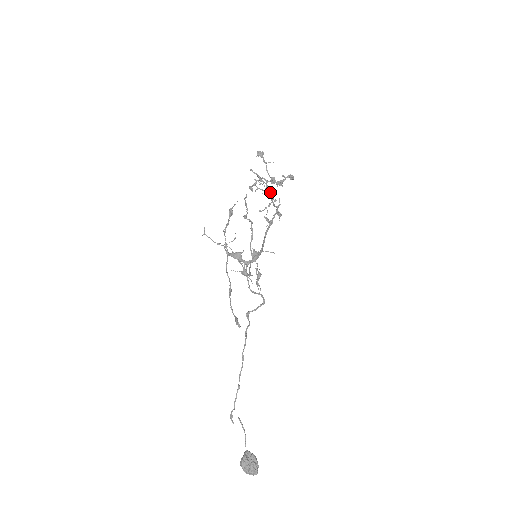
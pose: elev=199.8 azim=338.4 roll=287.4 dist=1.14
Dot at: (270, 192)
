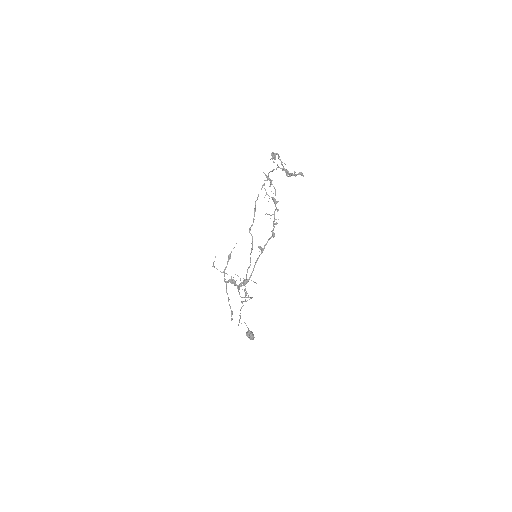
Dot at: (275, 202)
